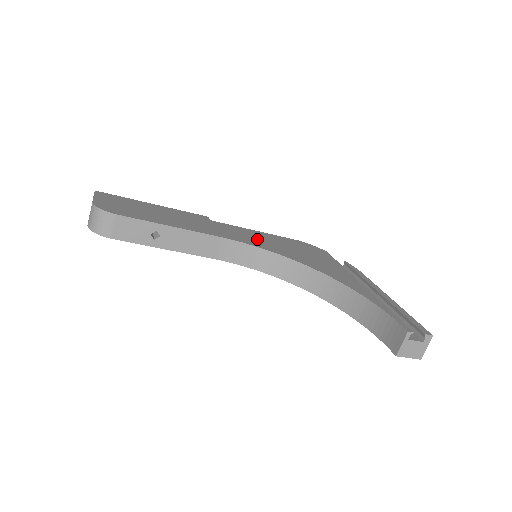
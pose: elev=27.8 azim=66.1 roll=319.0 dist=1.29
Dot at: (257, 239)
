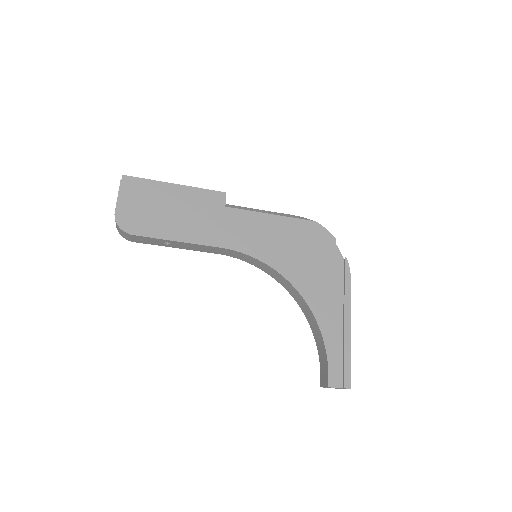
Dot at: (262, 238)
